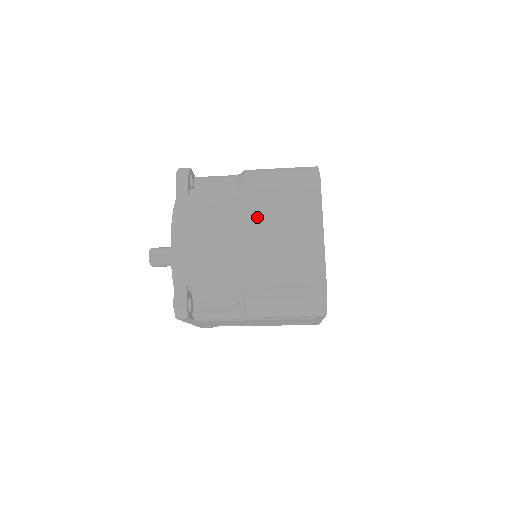
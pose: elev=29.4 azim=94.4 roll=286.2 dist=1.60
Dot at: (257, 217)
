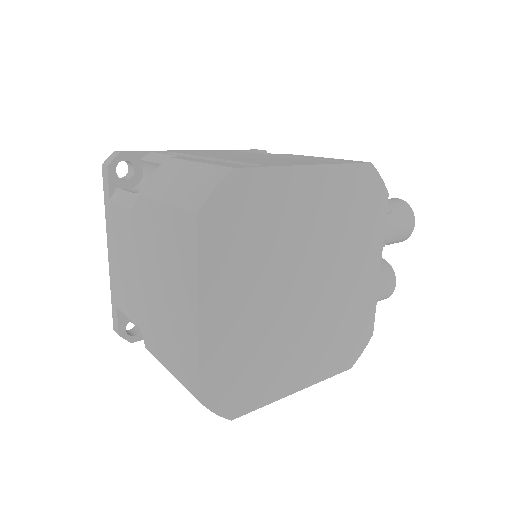
Dot at: (149, 255)
